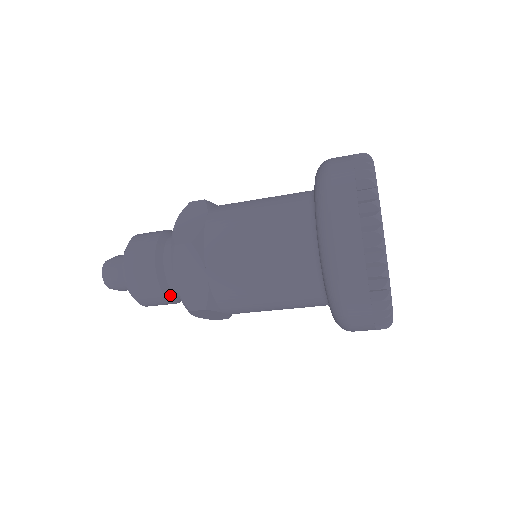
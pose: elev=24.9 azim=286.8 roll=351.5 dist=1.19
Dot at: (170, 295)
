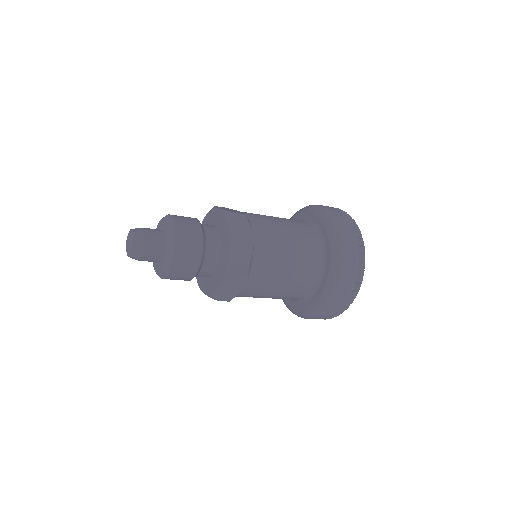
Dot at: occluded
